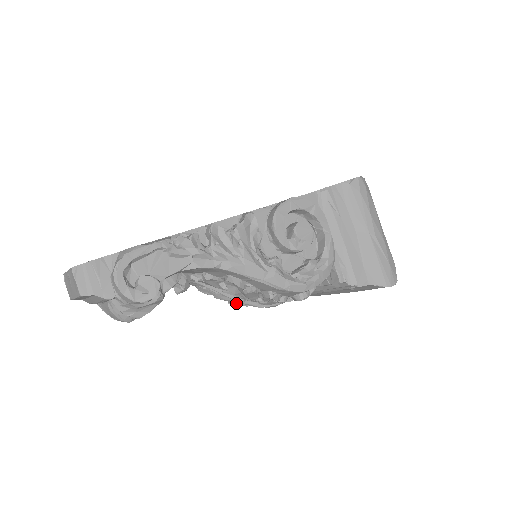
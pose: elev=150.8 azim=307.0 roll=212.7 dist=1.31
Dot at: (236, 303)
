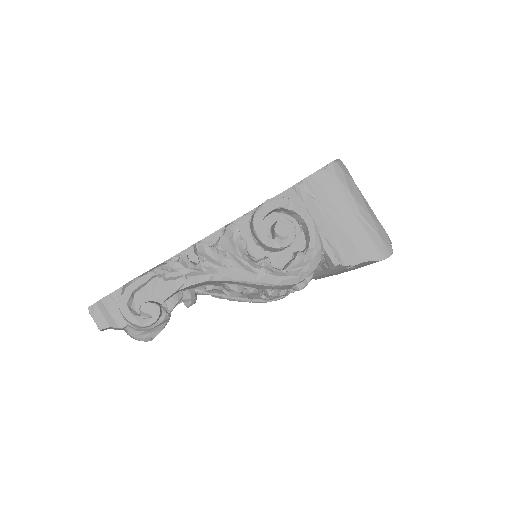
Dot at: occluded
